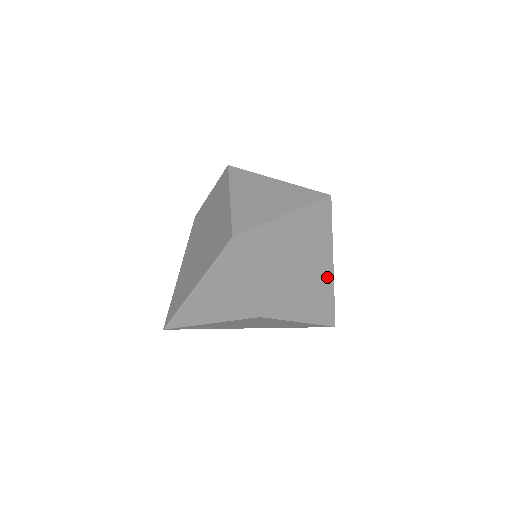
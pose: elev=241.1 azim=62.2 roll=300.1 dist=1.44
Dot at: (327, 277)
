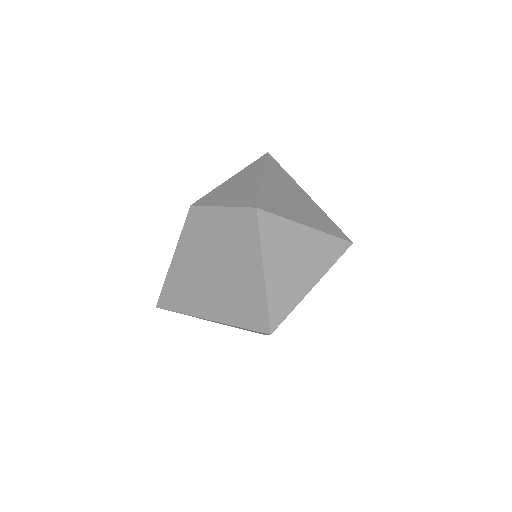
Dot at: occluded
